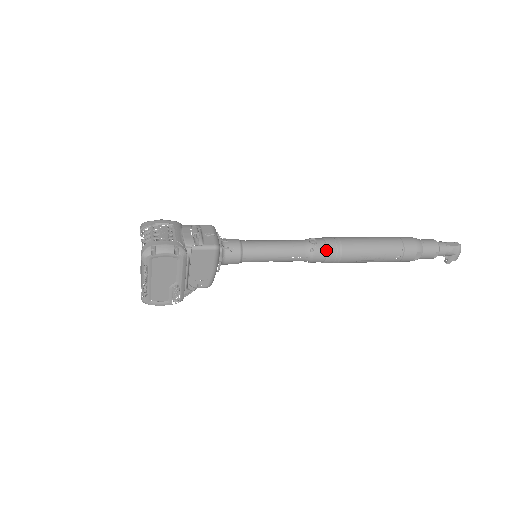
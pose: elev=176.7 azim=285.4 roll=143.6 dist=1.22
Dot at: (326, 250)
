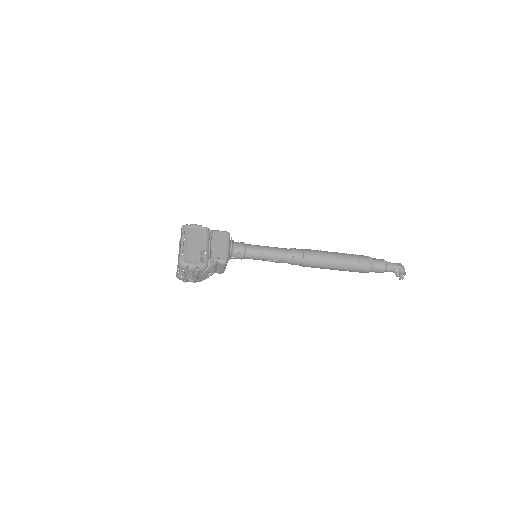
Dot at: (302, 250)
